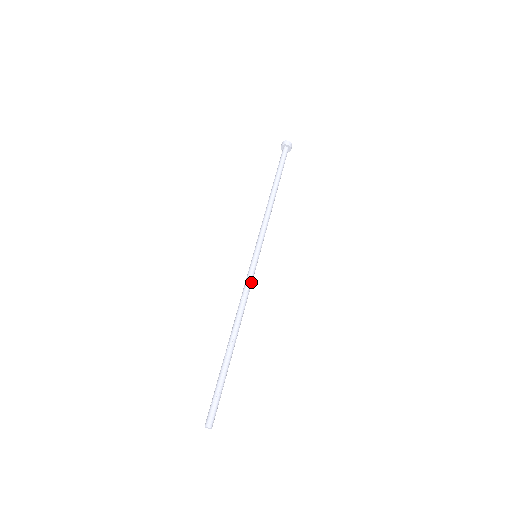
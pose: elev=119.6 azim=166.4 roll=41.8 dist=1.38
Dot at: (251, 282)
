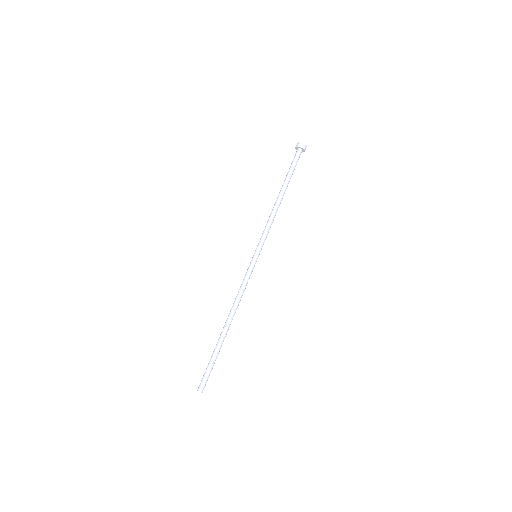
Dot at: (247, 279)
